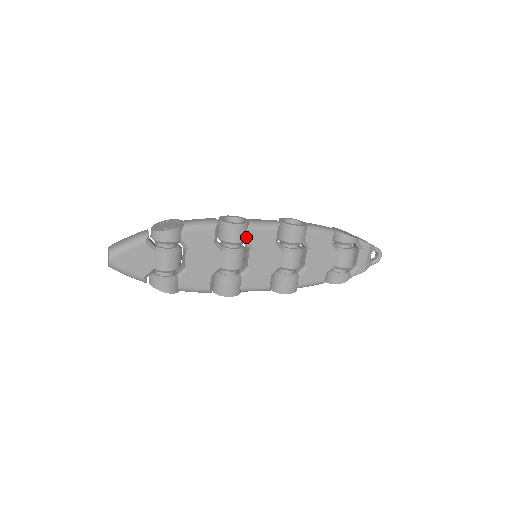
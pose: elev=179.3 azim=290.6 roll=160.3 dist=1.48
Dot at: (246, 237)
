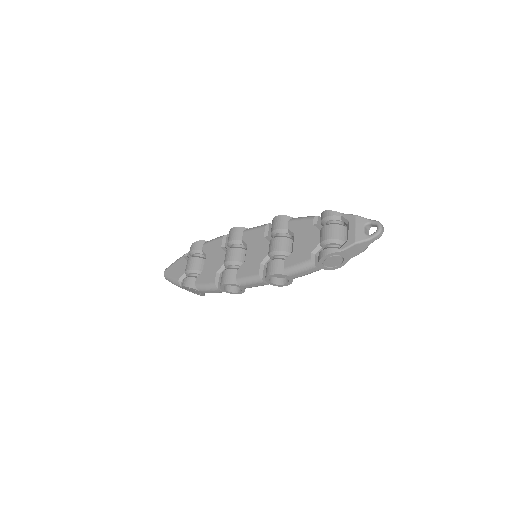
Dot at: (242, 238)
